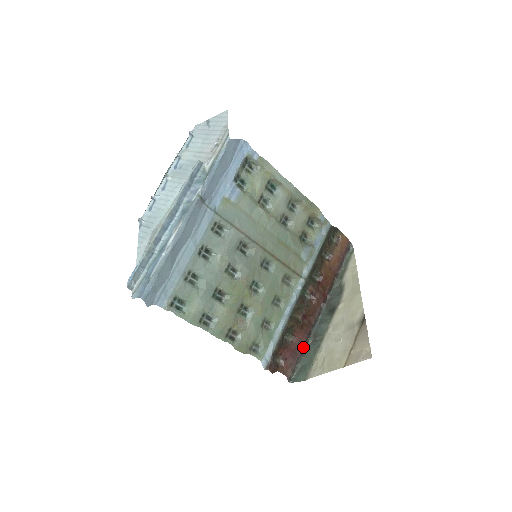
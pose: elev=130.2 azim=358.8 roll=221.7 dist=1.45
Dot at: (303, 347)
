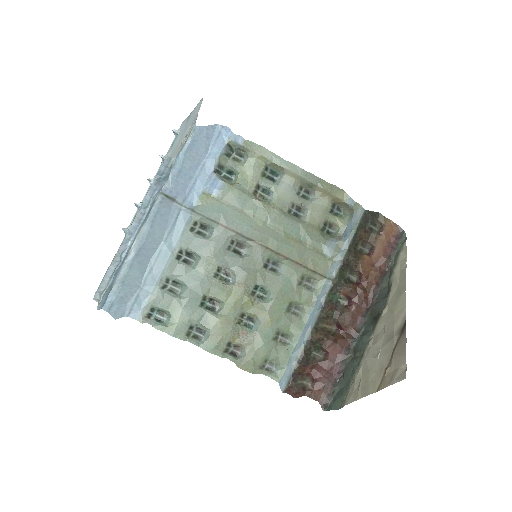
Dot at: (341, 366)
